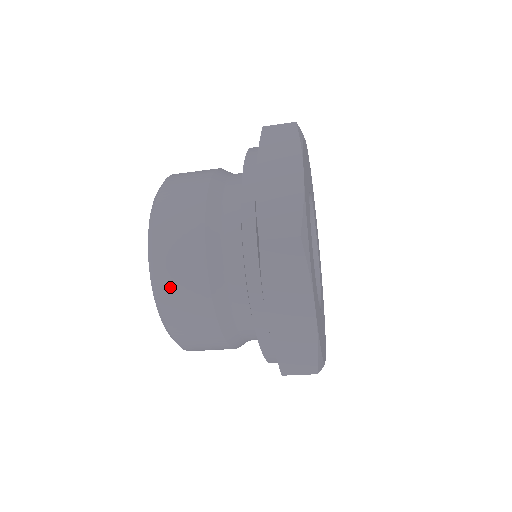
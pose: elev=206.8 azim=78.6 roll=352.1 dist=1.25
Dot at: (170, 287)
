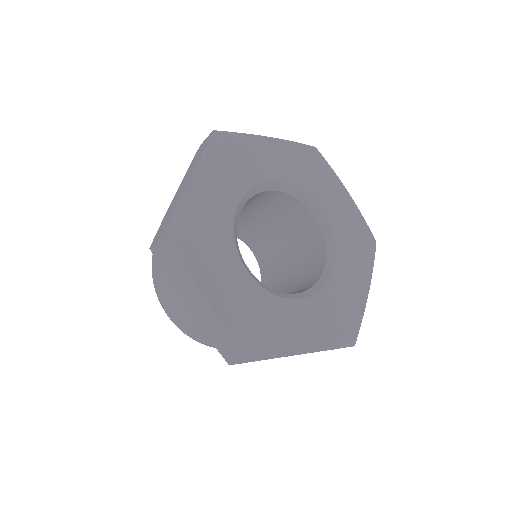
Dot at: occluded
